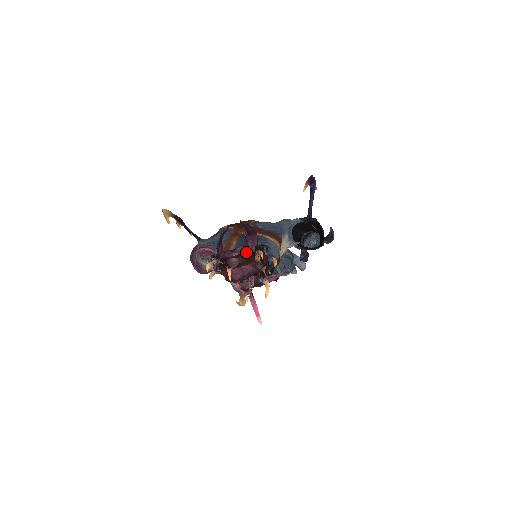
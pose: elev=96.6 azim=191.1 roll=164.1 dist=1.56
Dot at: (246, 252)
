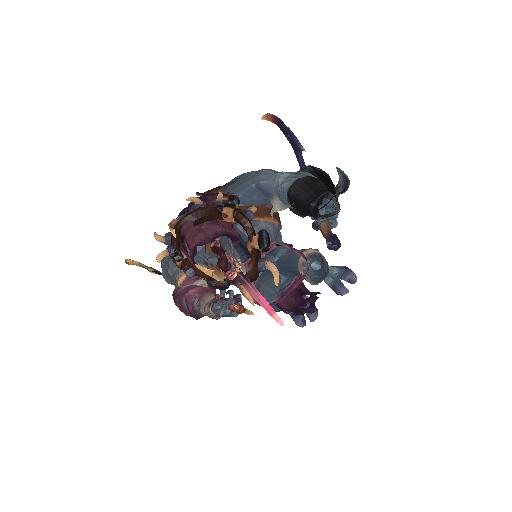
Dot at: (193, 198)
